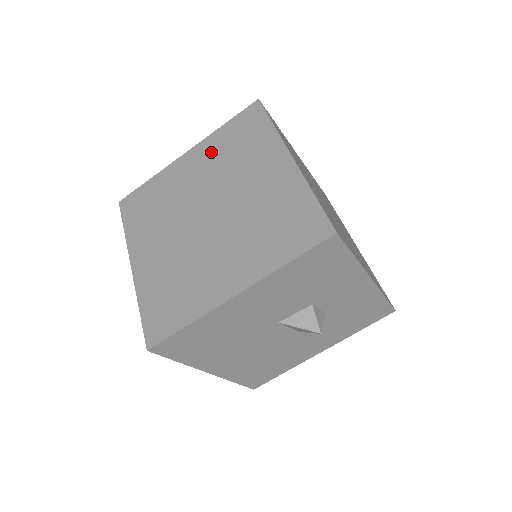
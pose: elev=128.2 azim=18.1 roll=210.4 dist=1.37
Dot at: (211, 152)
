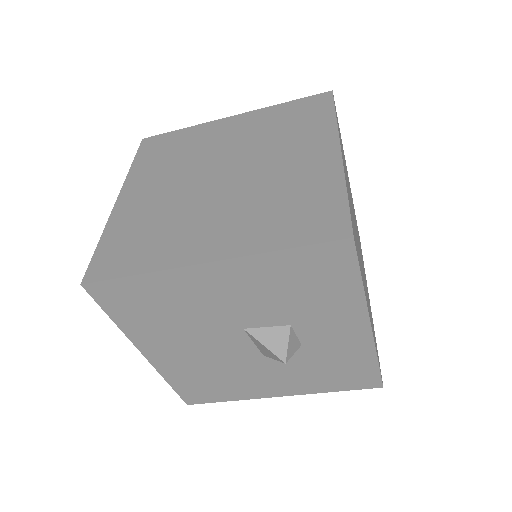
Dot at: (258, 122)
